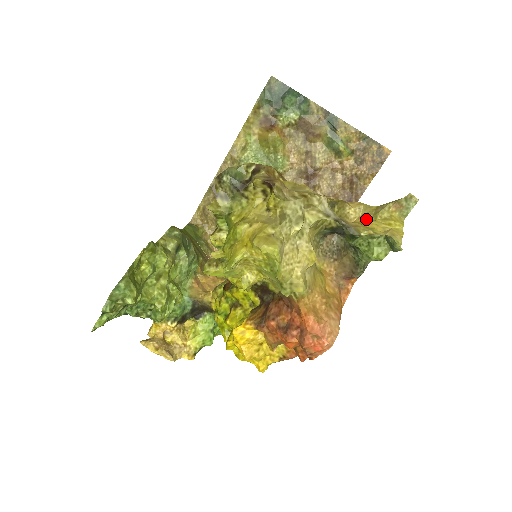
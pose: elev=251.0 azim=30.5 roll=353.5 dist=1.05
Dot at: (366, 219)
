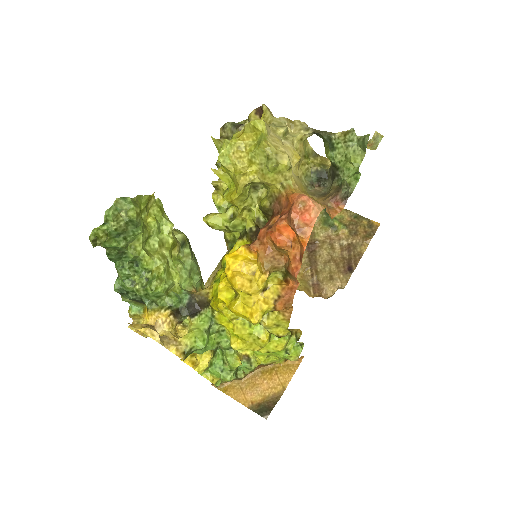
Dot at: occluded
